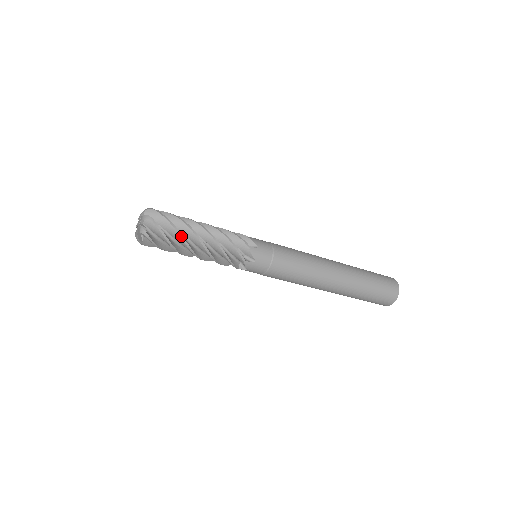
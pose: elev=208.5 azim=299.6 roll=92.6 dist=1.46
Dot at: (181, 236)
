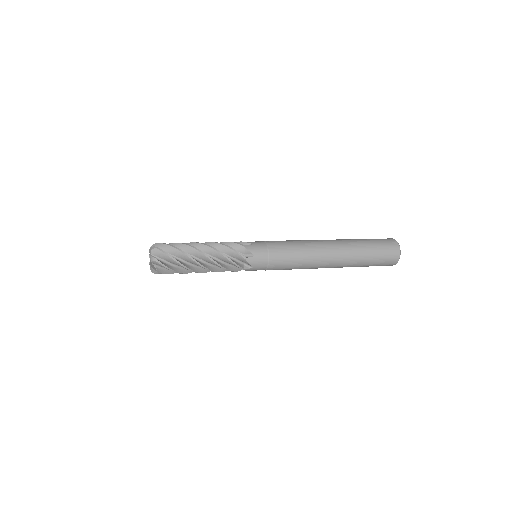
Dot at: (184, 267)
